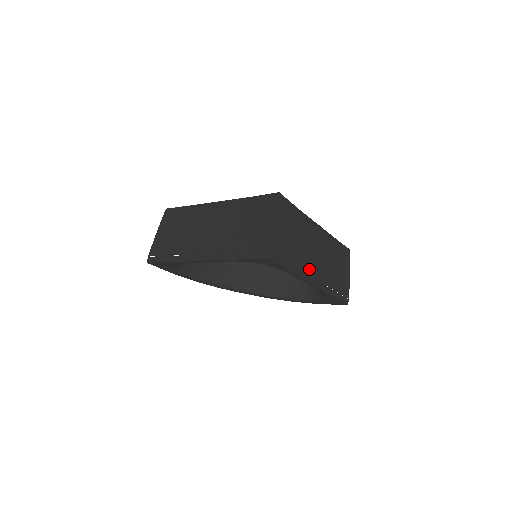
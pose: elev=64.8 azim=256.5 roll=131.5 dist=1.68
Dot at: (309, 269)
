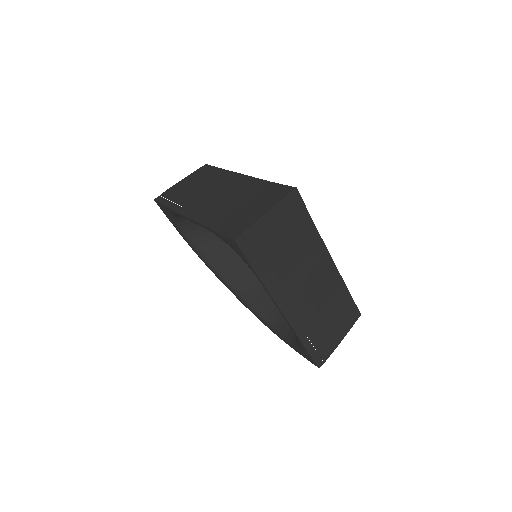
Dot at: (287, 292)
